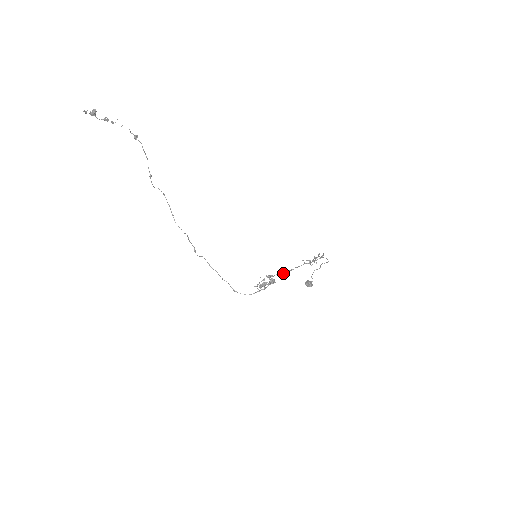
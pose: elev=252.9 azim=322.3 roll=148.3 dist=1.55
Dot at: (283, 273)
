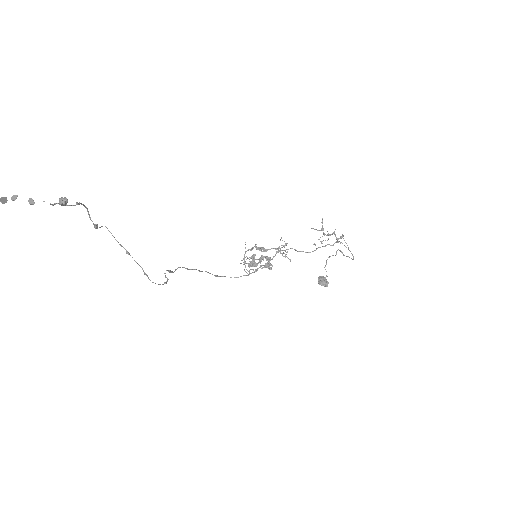
Dot at: (282, 250)
